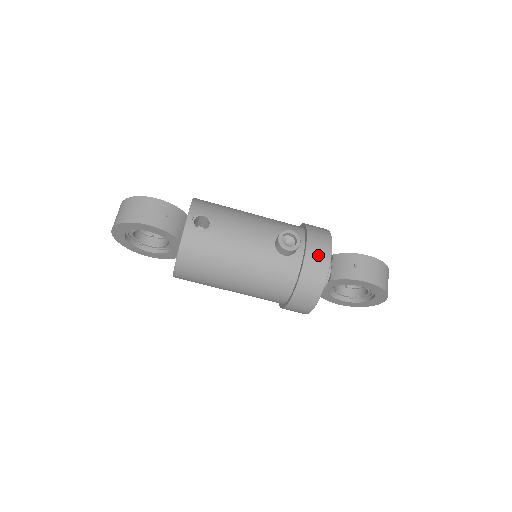
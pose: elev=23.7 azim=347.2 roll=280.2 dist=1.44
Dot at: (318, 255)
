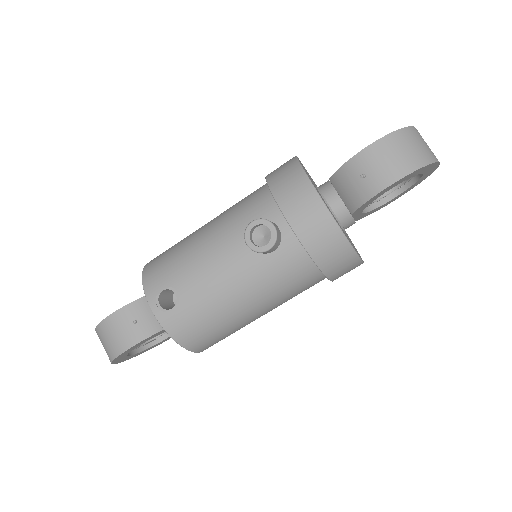
Dot at: (307, 216)
